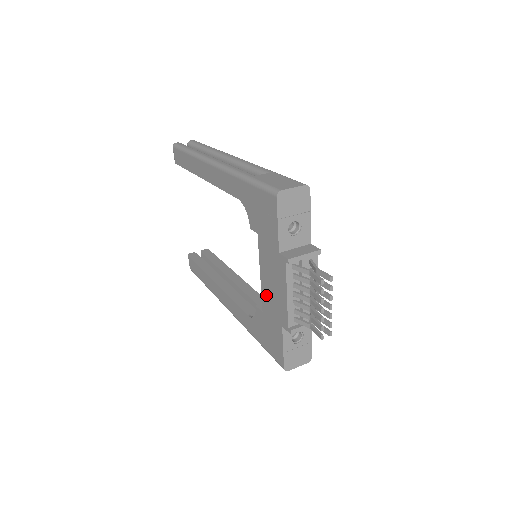
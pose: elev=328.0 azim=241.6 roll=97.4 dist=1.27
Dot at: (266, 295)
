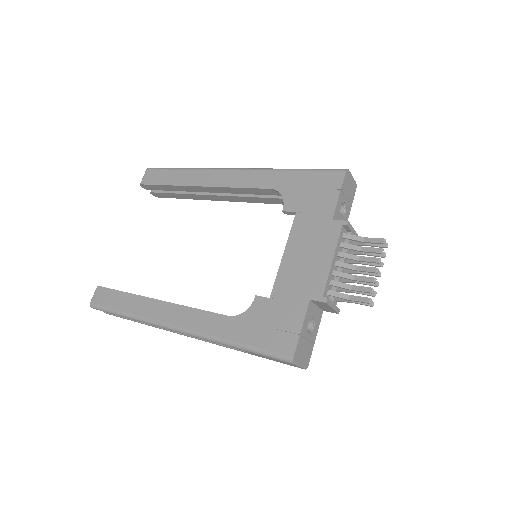
Dot at: (287, 273)
